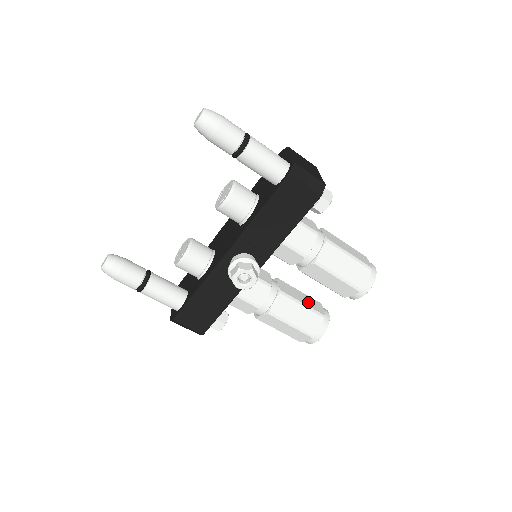
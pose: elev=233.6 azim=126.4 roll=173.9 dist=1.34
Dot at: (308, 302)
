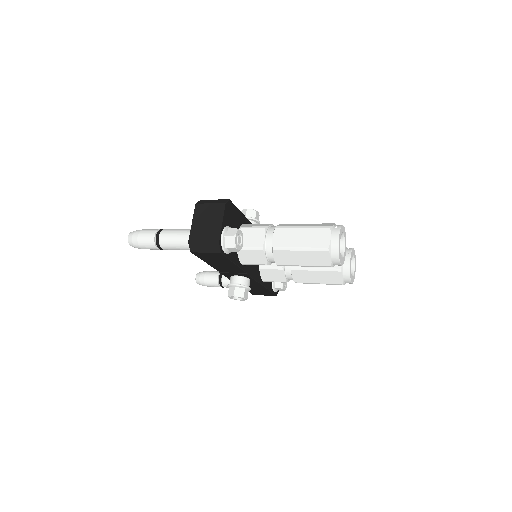
Dot at: occluded
